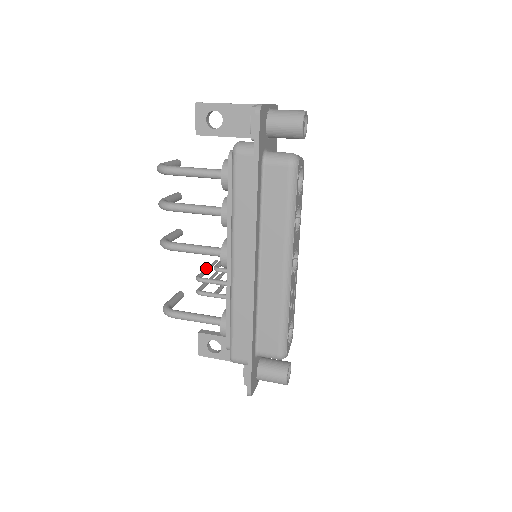
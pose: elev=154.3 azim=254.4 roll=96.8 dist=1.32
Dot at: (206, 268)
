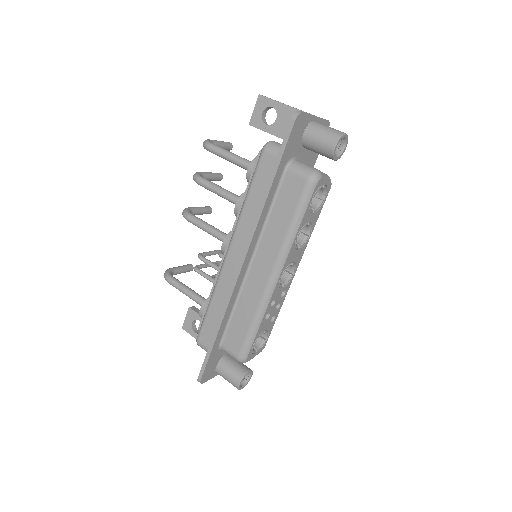
Dot at: (214, 250)
